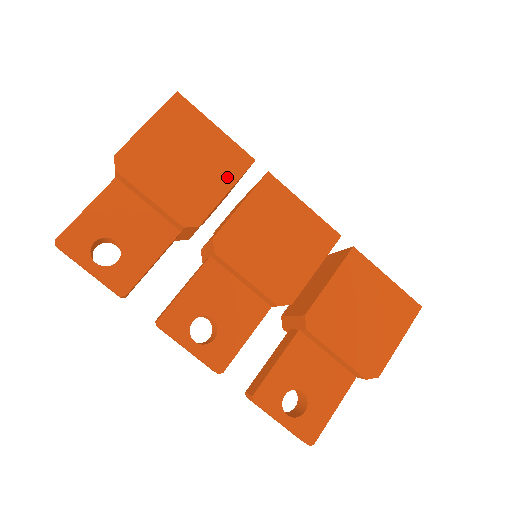
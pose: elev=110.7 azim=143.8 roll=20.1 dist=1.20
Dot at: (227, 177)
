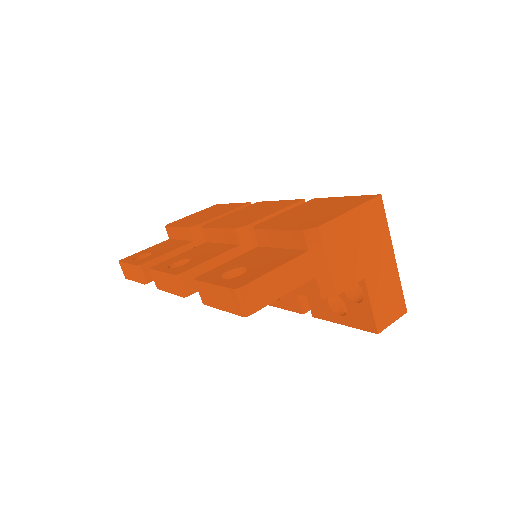
Dot at: (228, 210)
